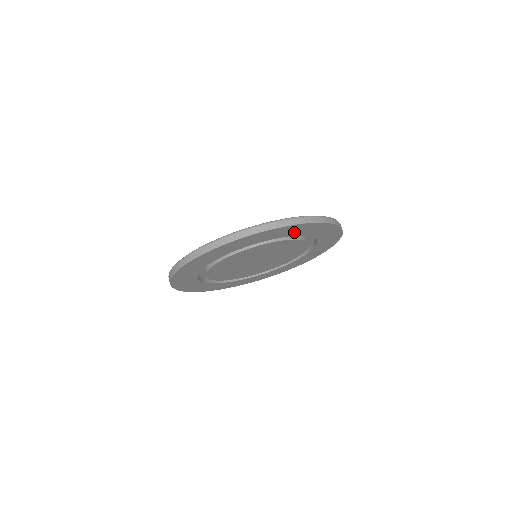
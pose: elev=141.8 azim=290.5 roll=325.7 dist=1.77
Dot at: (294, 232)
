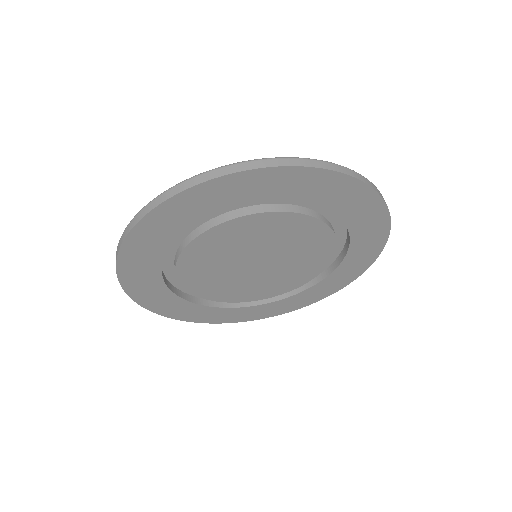
Dot at: (338, 201)
